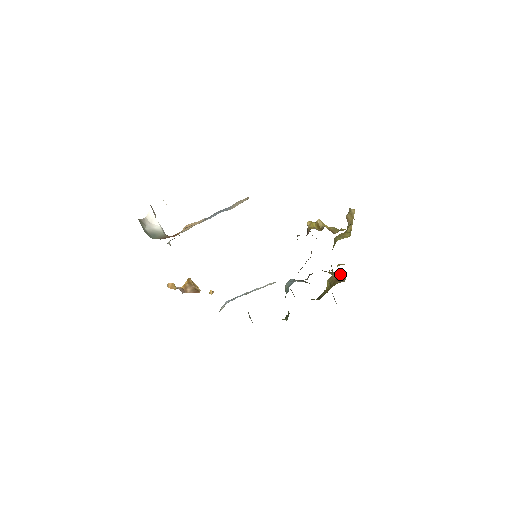
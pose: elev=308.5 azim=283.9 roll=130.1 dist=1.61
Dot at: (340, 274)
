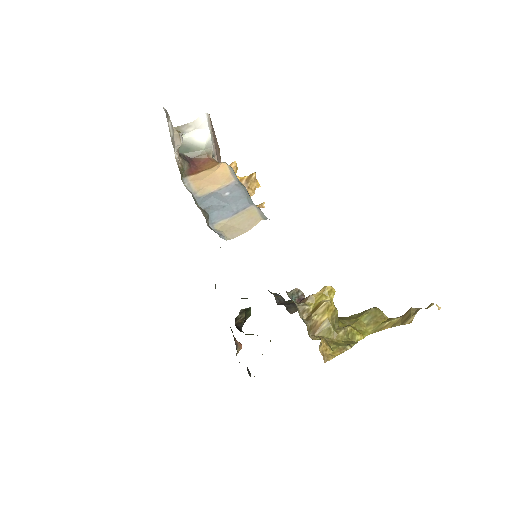
Dot at: occluded
